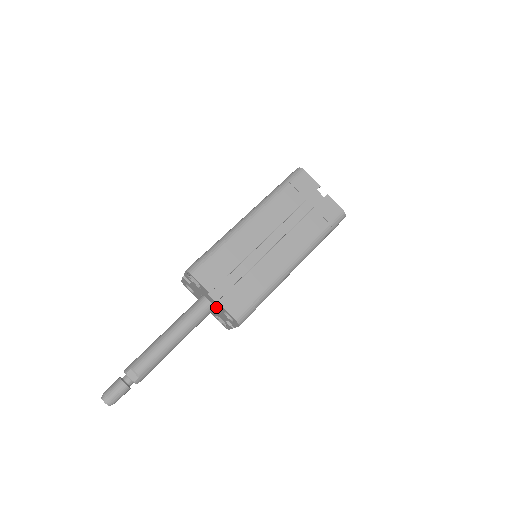
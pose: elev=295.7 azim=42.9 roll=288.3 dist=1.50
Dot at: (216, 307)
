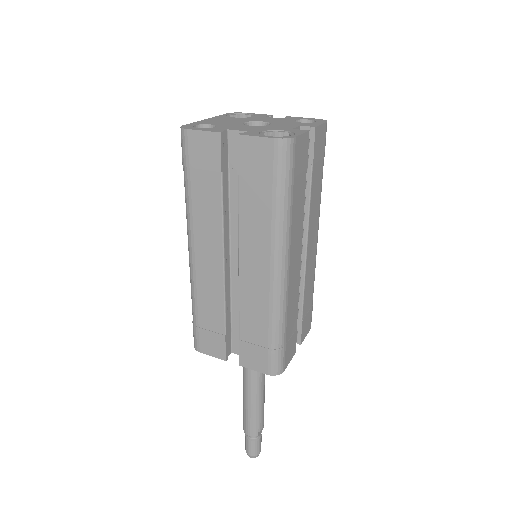
Dot at: occluded
